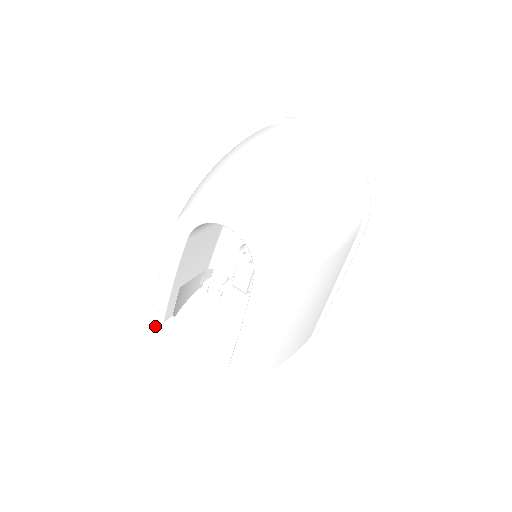
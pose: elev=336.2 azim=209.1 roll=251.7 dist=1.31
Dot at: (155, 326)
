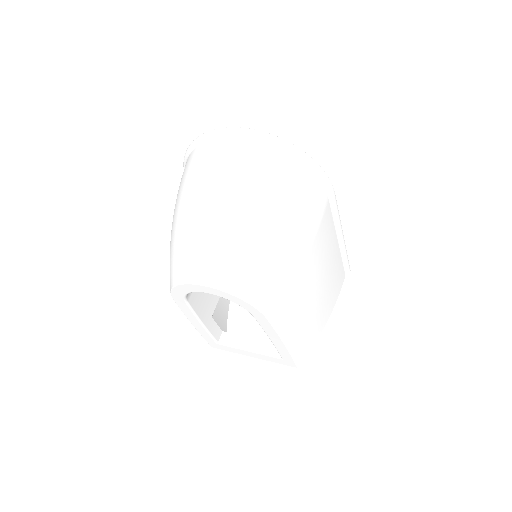
Dot at: (214, 345)
